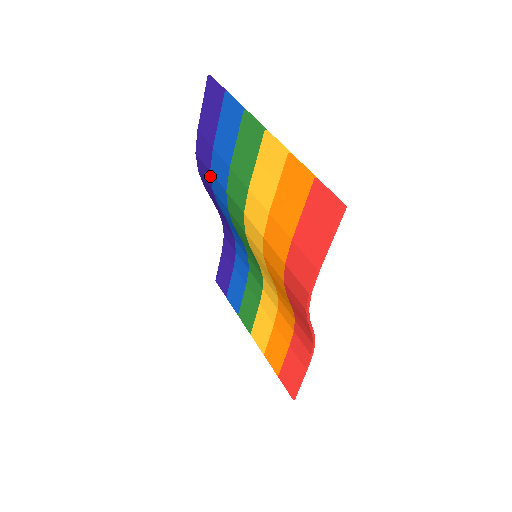
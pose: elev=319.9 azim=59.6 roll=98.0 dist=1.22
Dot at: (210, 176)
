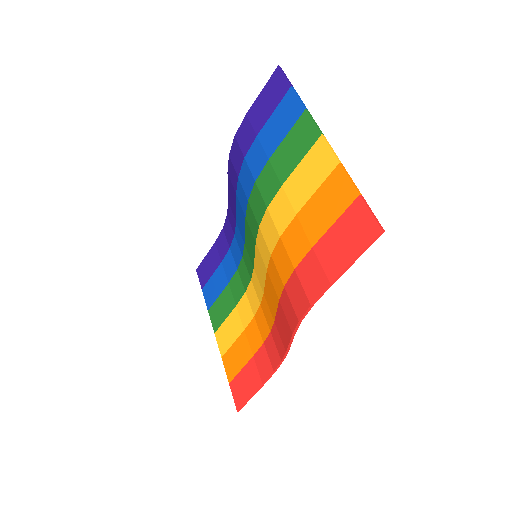
Dot at: (242, 162)
